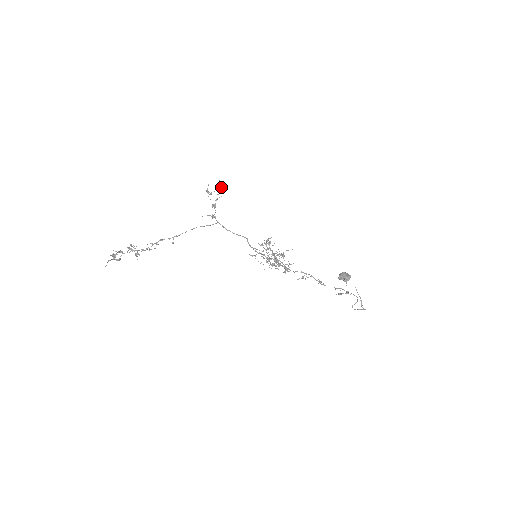
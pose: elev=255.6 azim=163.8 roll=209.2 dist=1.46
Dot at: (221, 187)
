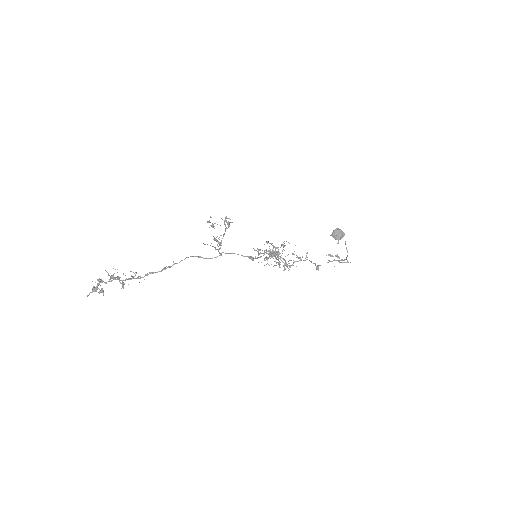
Dot at: (228, 223)
